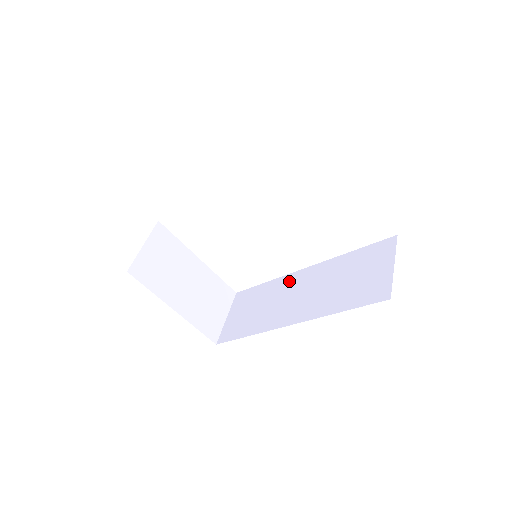
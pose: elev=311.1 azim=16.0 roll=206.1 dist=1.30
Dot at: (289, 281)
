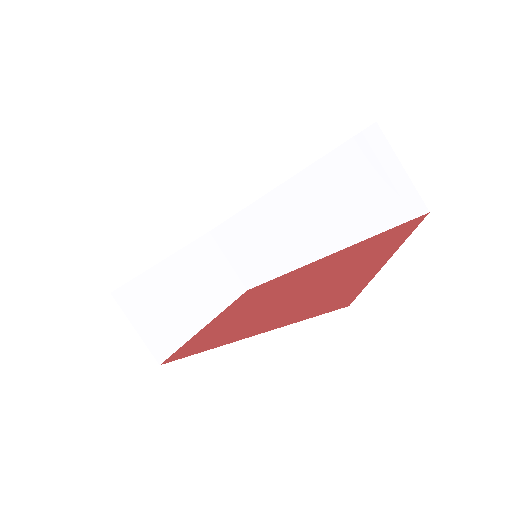
Dot at: (269, 208)
